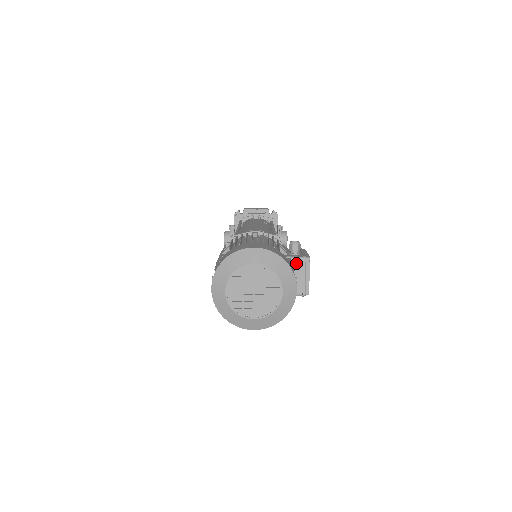
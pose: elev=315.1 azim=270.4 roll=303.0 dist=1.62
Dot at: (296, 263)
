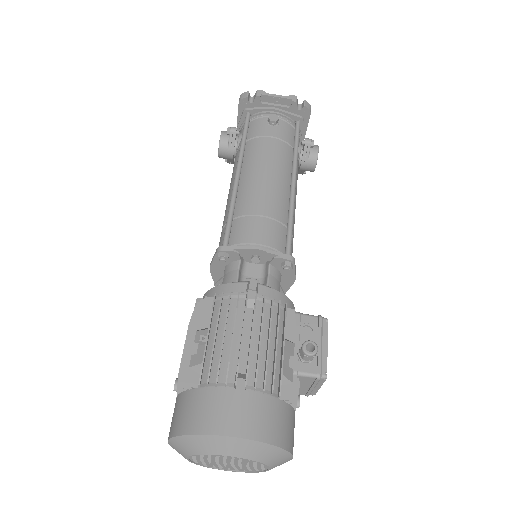
Dot at: (304, 379)
